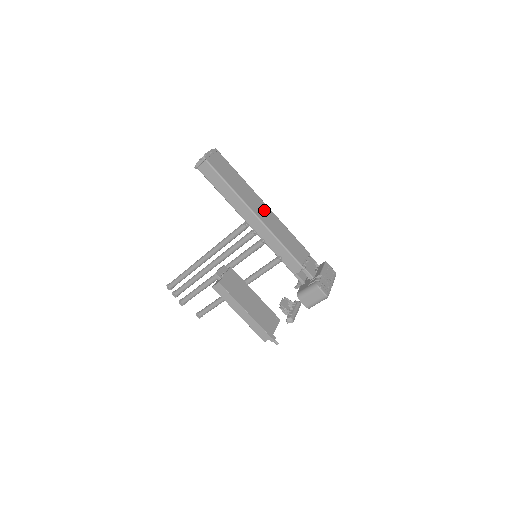
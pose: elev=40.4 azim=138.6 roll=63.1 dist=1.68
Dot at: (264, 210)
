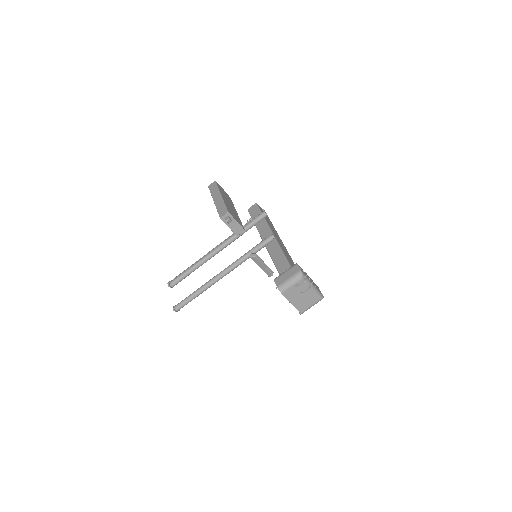
Dot at: (282, 244)
